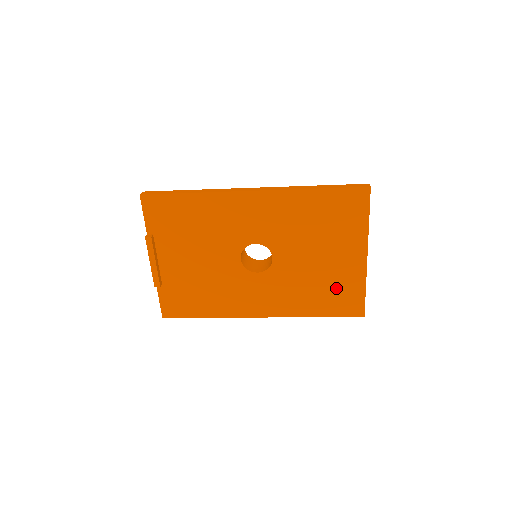
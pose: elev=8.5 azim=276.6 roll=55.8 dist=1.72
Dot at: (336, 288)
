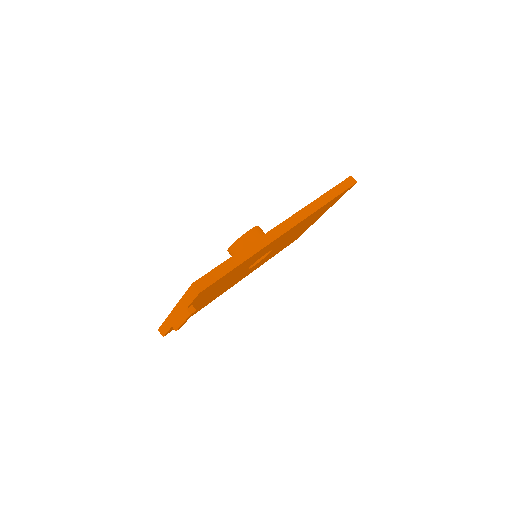
Dot at: occluded
